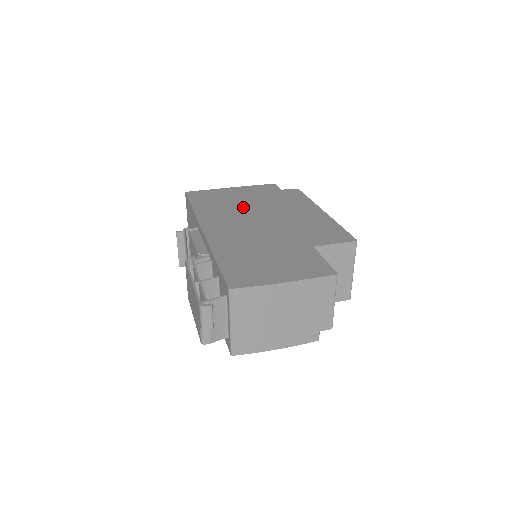
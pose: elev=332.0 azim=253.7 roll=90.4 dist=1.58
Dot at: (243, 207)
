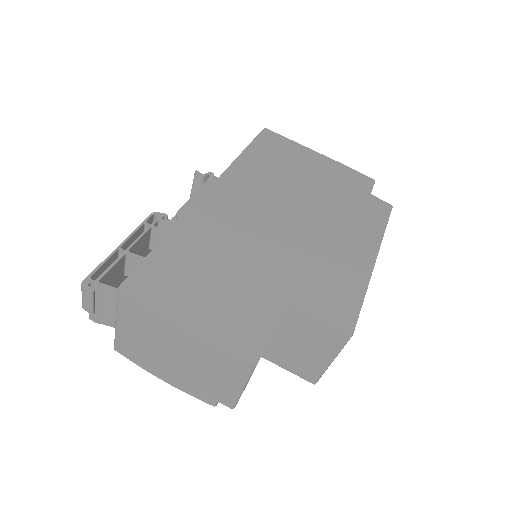
Dot at: (293, 189)
